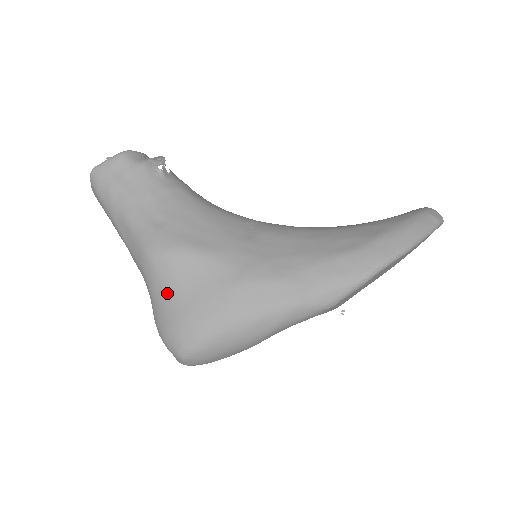
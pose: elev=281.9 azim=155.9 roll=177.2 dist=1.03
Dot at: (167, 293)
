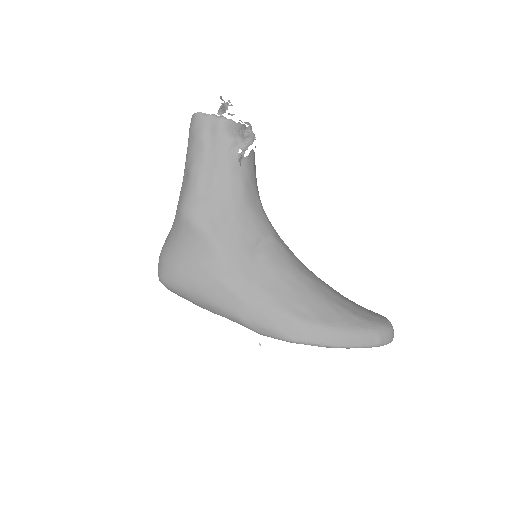
Dot at: (177, 242)
